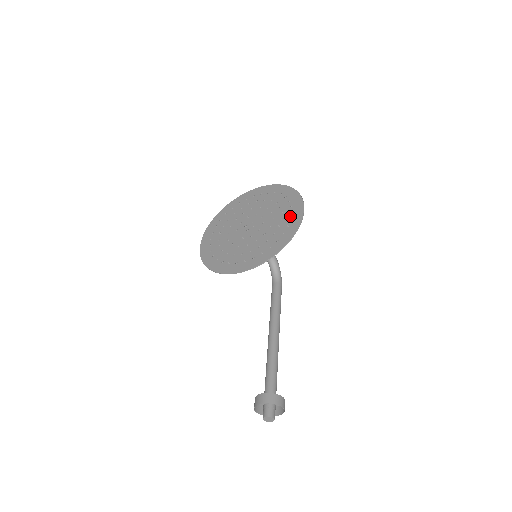
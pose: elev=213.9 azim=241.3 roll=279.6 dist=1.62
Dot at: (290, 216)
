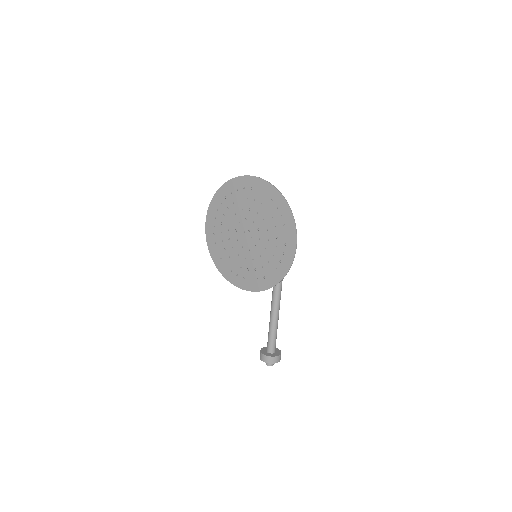
Dot at: (283, 249)
